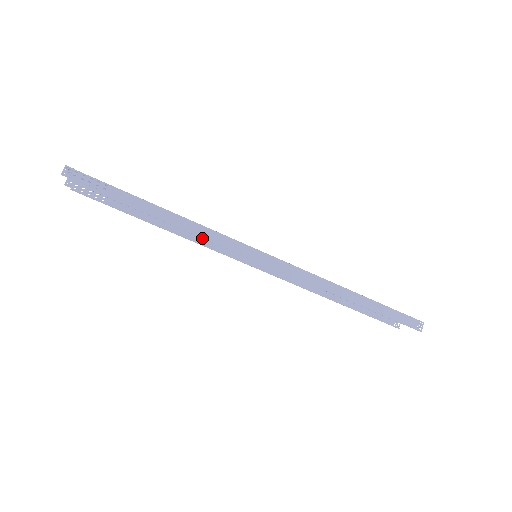
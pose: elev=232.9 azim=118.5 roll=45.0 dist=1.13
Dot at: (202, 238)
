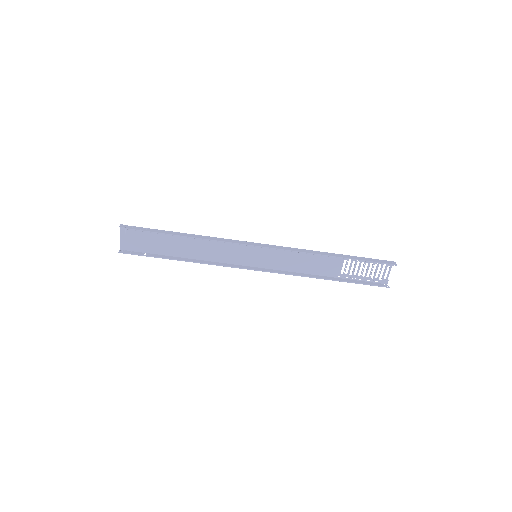
Dot at: (216, 263)
